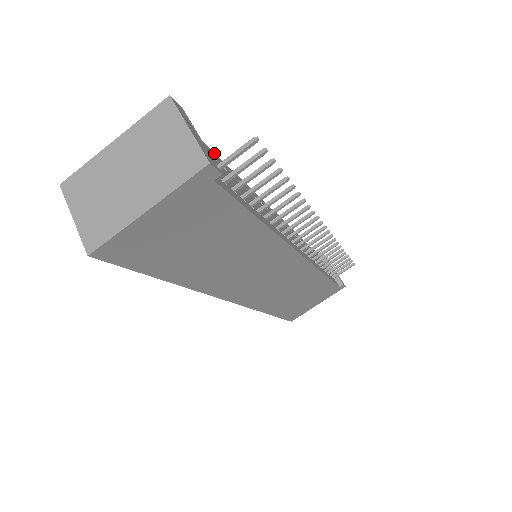
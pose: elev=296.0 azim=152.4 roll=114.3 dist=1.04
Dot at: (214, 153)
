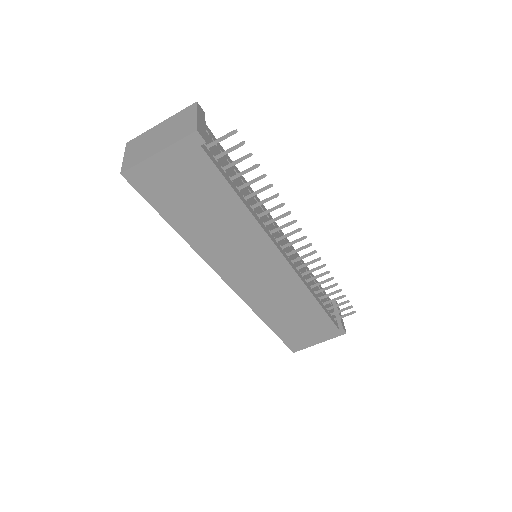
Dot at: (227, 154)
